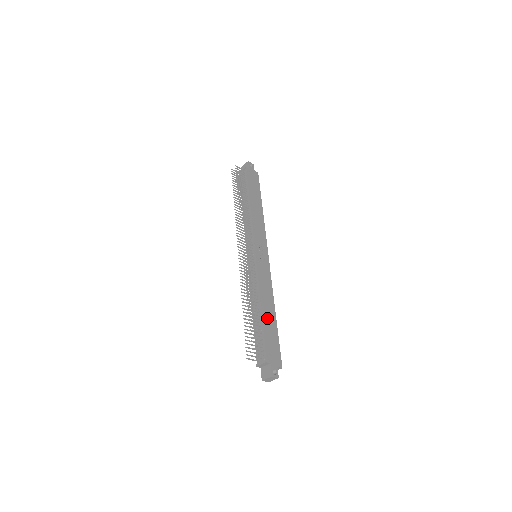
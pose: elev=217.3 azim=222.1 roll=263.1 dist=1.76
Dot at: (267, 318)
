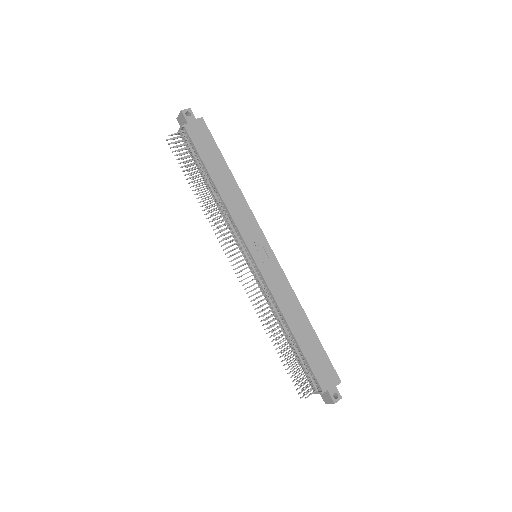
Dot at: (303, 337)
